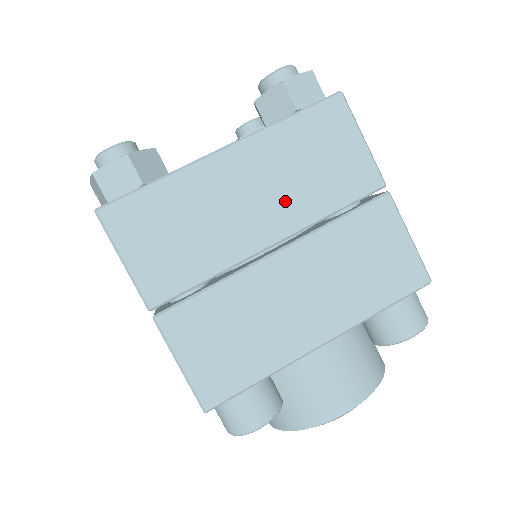
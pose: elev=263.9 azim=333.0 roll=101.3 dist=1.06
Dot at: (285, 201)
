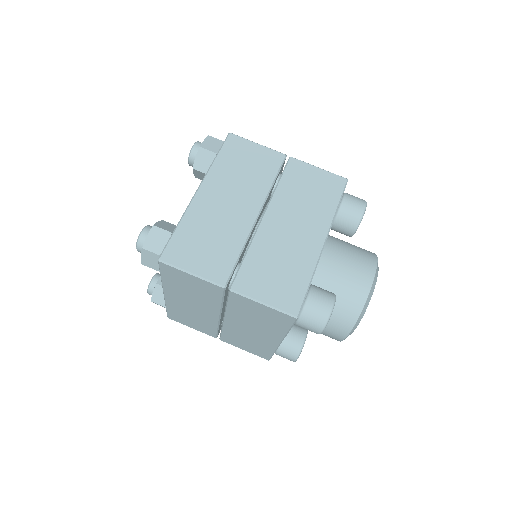
Dot at: (246, 193)
